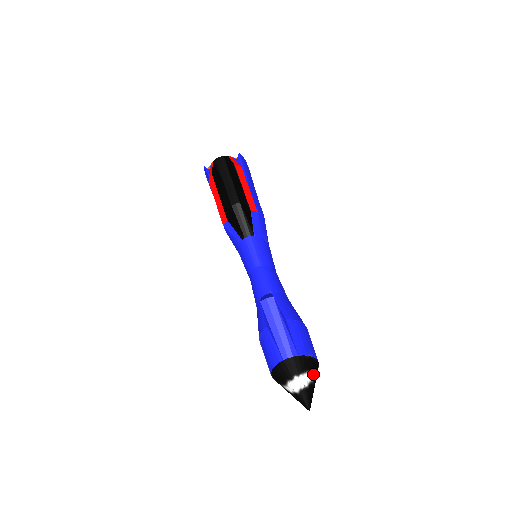
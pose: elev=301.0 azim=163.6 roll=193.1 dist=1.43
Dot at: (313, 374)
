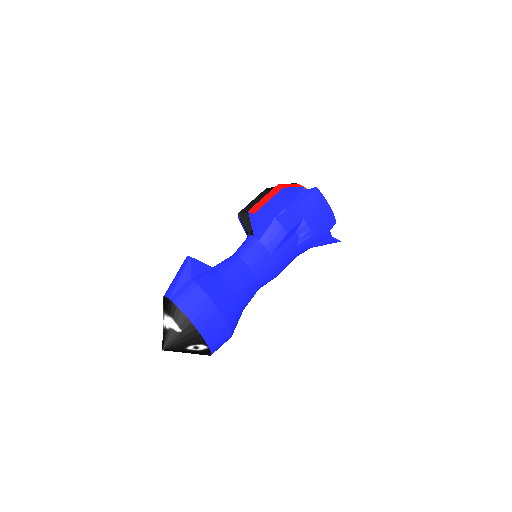
Dot at: (179, 327)
